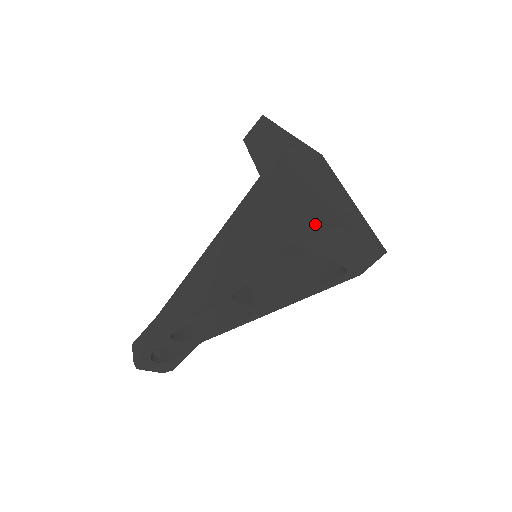
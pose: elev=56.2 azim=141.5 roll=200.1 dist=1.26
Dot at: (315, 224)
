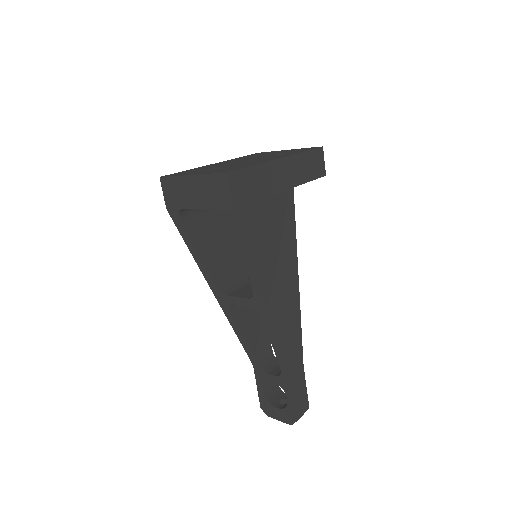
Dot at: (163, 185)
